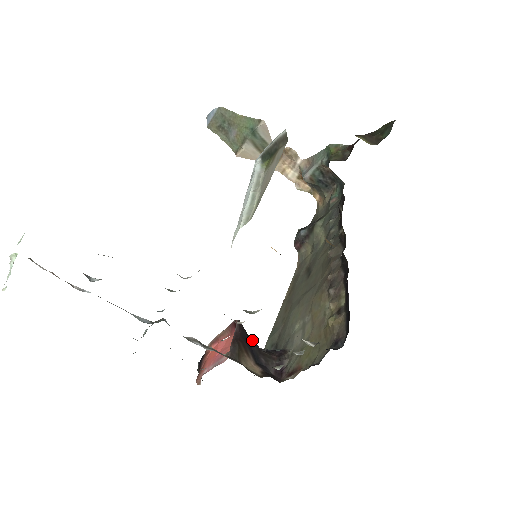
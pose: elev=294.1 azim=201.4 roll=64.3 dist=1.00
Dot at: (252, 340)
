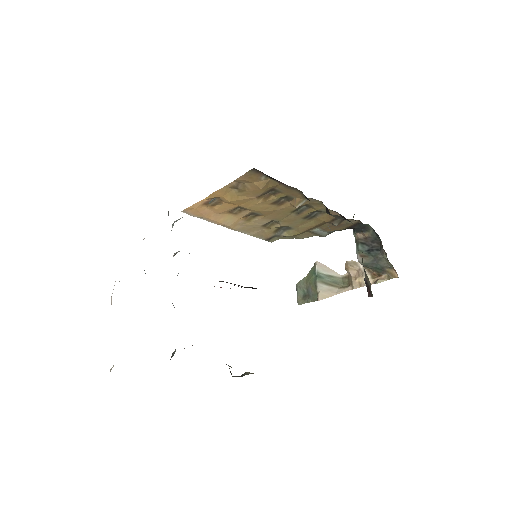
Dot at: occluded
